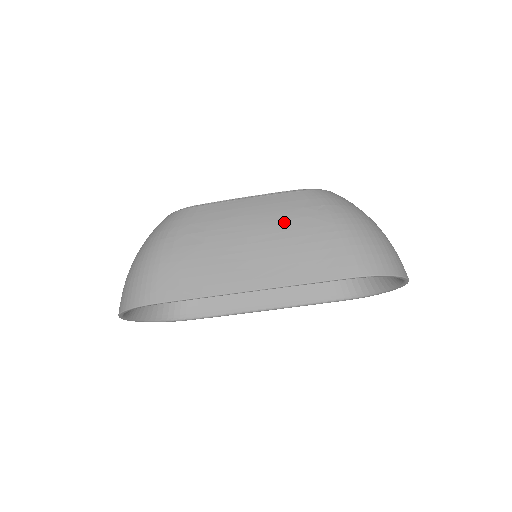
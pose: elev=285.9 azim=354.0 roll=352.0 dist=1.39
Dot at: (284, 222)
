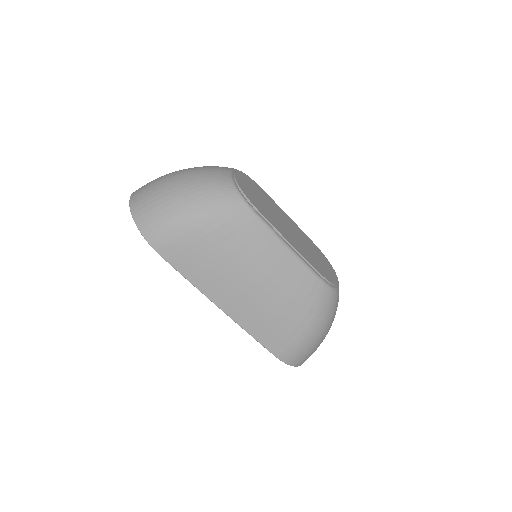
Dot at: (286, 296)
